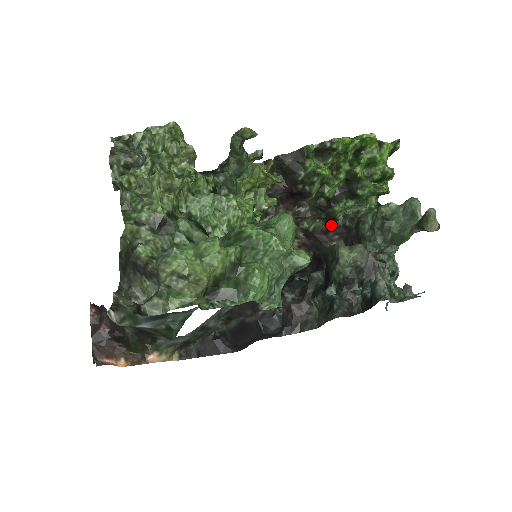
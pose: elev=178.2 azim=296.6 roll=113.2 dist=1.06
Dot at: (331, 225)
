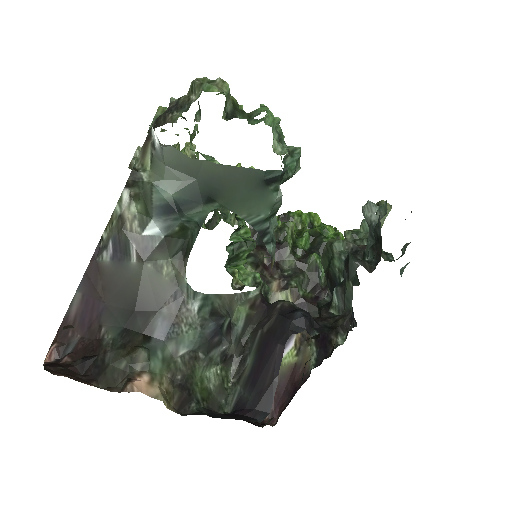
Dot at: (317, 288)
